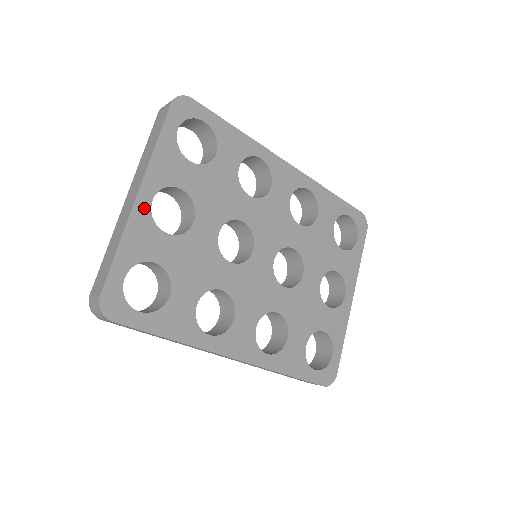
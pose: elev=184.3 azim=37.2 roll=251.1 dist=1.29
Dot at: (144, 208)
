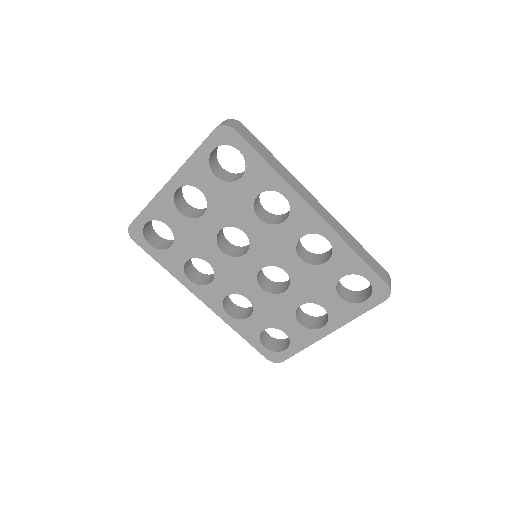
Dot at: (170, 192)
